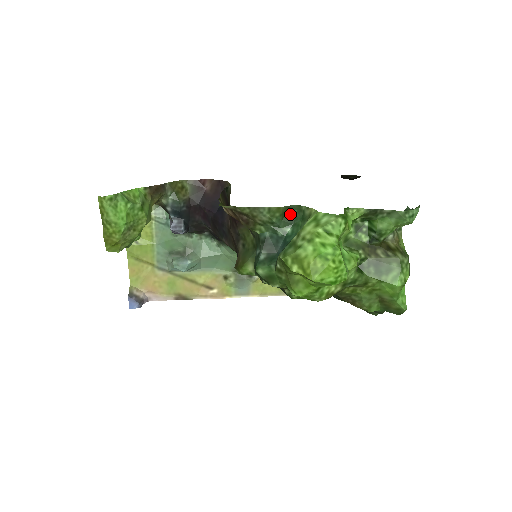
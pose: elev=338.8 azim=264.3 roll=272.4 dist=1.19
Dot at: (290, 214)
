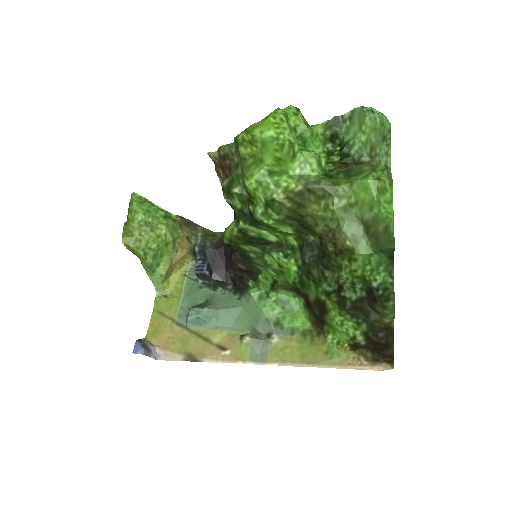
Dot at: occluded
